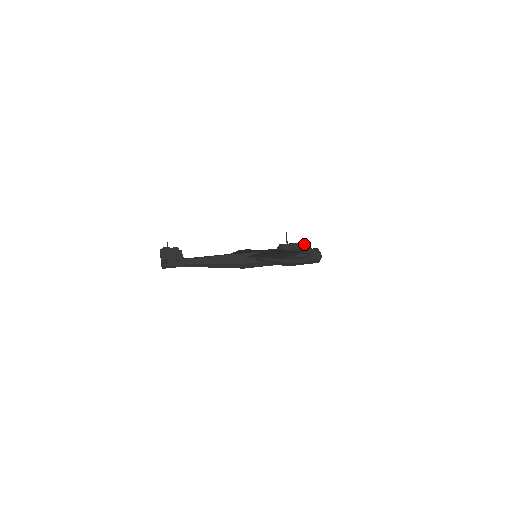
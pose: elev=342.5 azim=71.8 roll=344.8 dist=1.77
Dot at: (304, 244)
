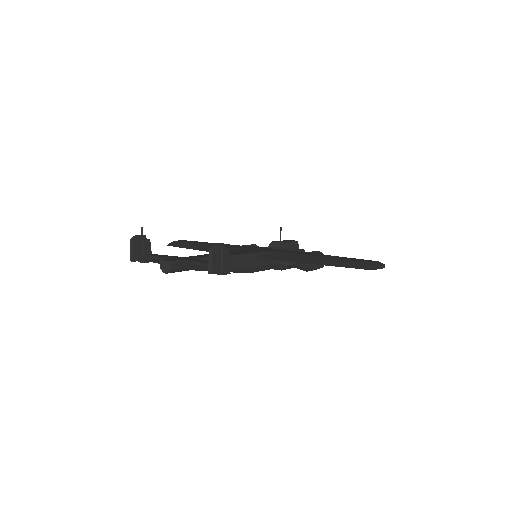
Dot at: (295, 243)
